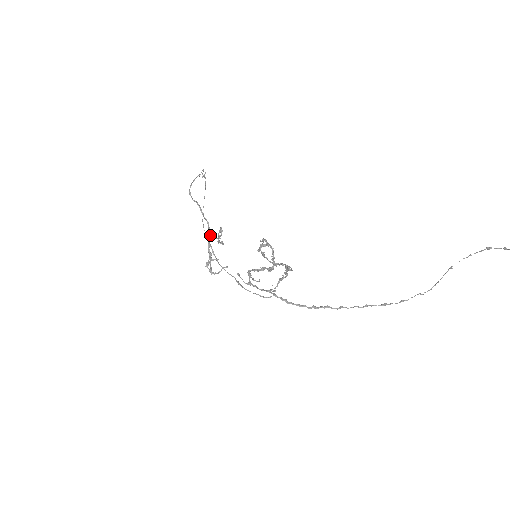
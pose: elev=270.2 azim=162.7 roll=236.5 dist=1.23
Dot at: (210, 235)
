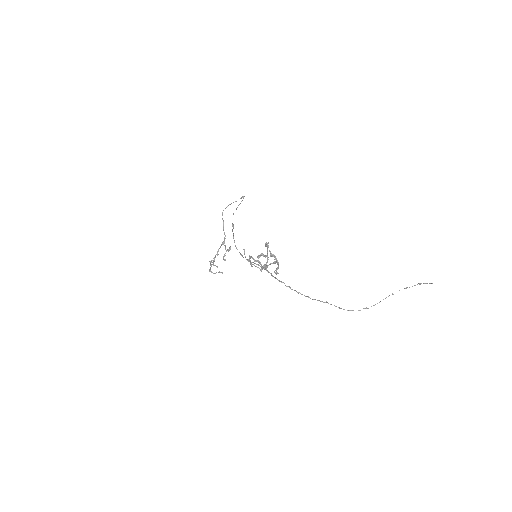
Dot at: (223, 243)
